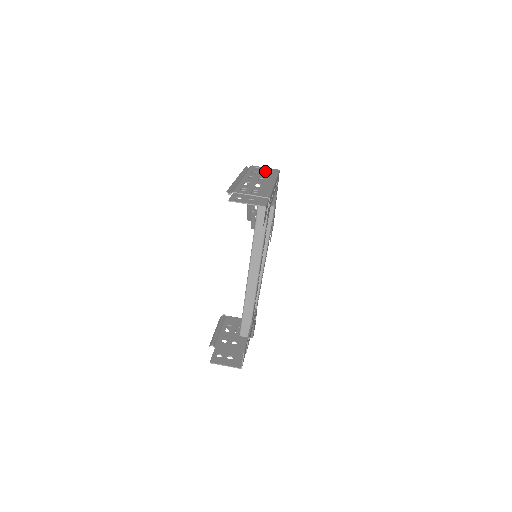
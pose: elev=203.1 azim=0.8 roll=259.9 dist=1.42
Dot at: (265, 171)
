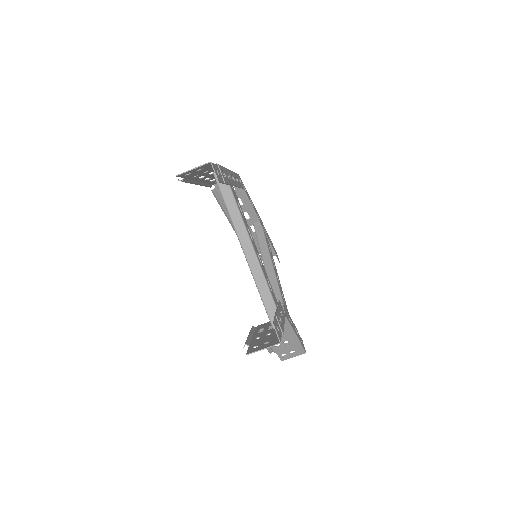
Dot at: occluded
